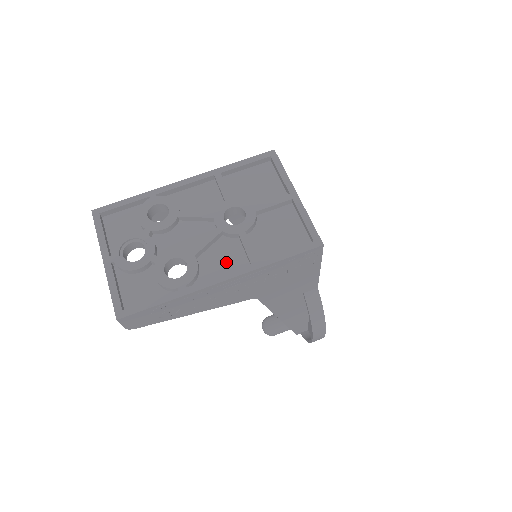
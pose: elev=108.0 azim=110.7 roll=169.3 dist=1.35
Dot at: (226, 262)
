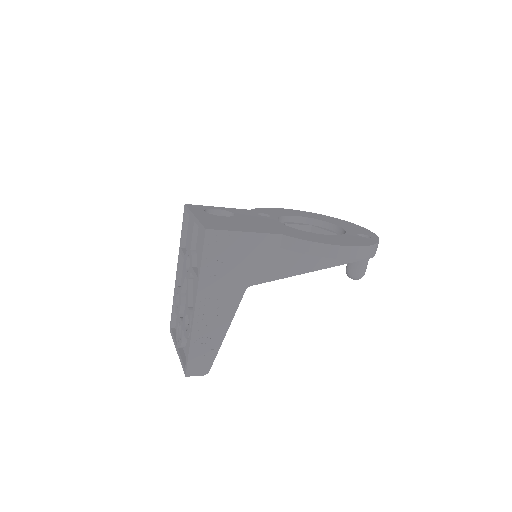
Dot at: occluded
